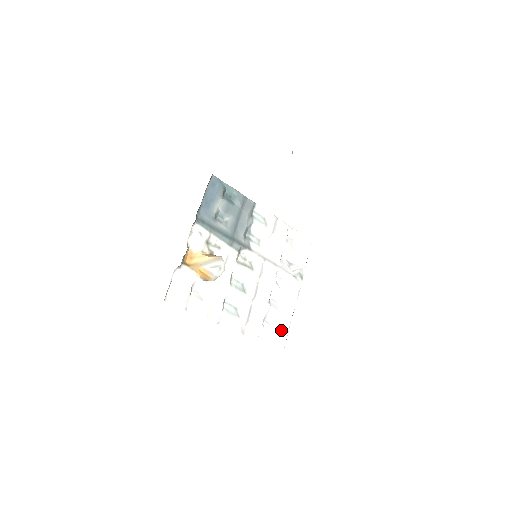
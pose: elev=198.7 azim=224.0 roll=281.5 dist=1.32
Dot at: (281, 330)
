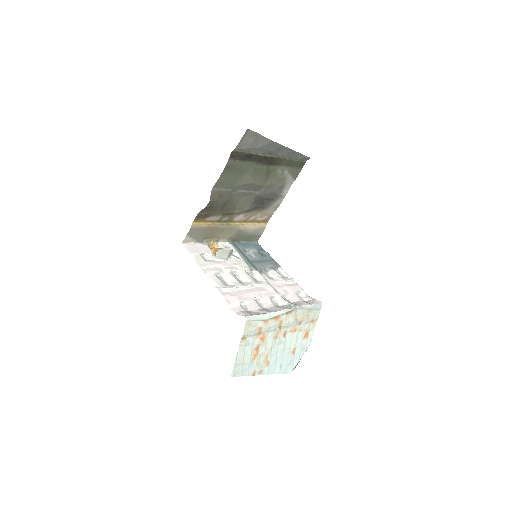
Dot at: (254, 313)
